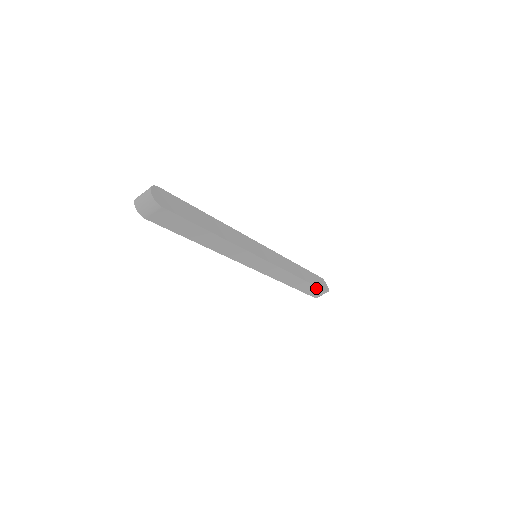
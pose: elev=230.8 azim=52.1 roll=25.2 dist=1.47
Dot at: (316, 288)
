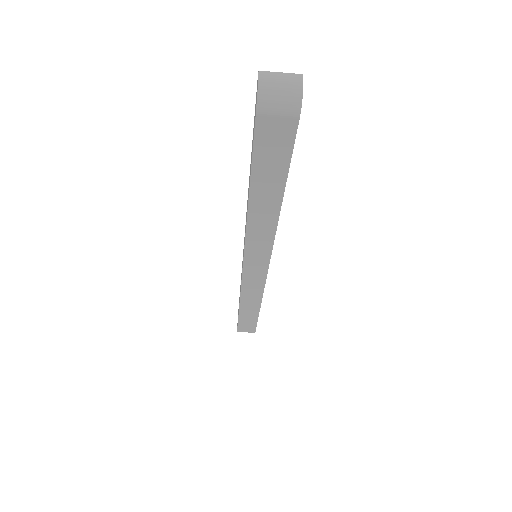
Dot at: (254, 323)
